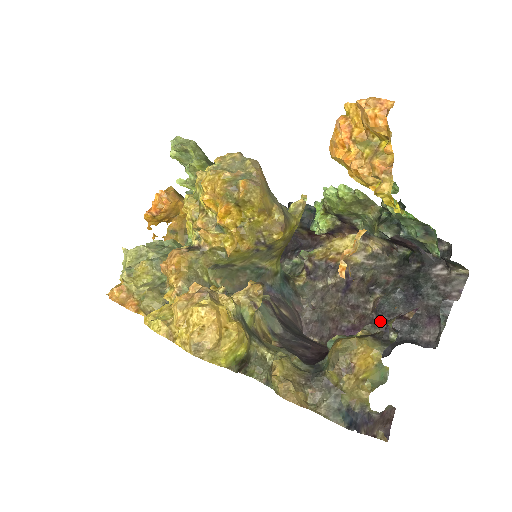
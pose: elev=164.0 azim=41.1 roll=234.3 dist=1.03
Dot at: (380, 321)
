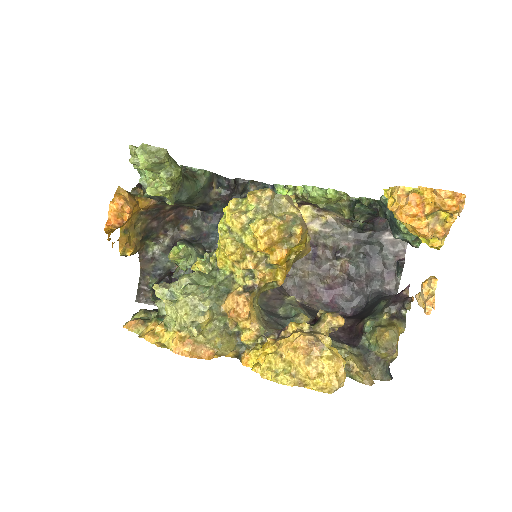
Dot at: (353, 281)
